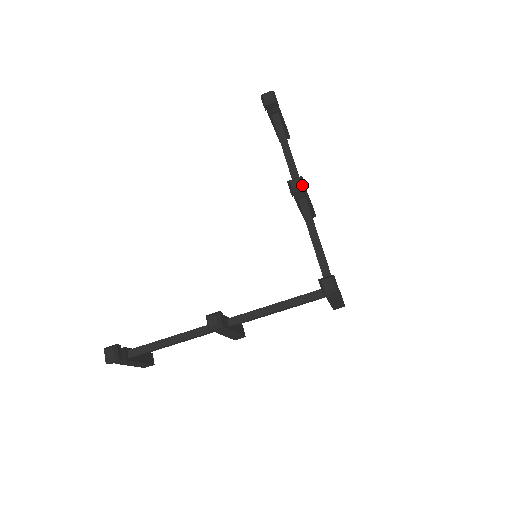
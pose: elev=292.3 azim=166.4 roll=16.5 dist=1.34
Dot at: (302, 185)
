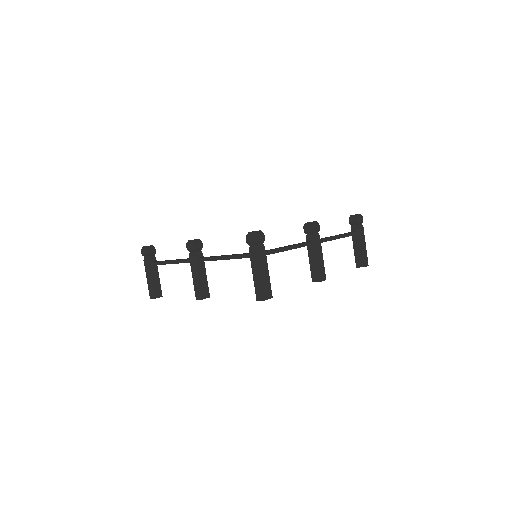
Dot at: (312, 222)
